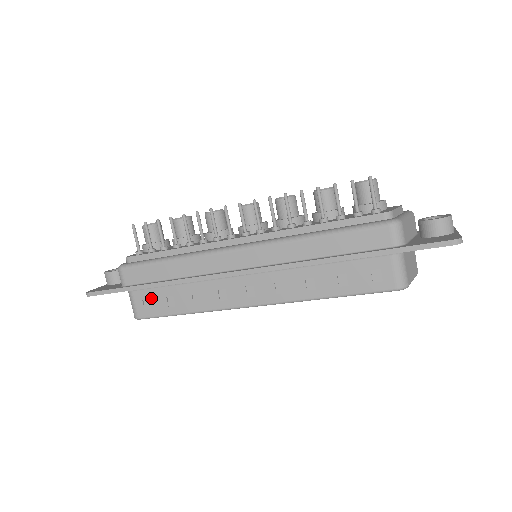
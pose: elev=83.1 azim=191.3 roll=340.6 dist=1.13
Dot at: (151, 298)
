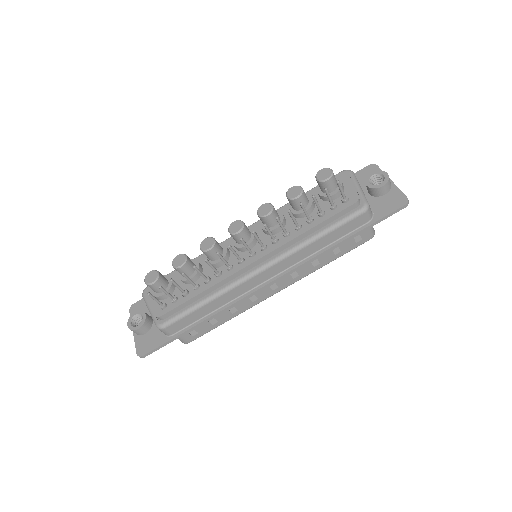
Dot at: (196, 328)
